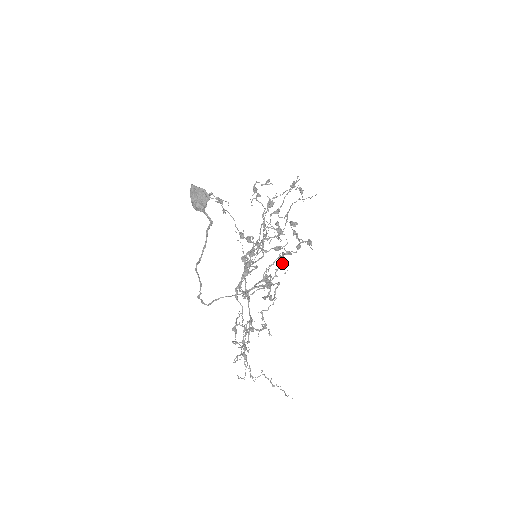
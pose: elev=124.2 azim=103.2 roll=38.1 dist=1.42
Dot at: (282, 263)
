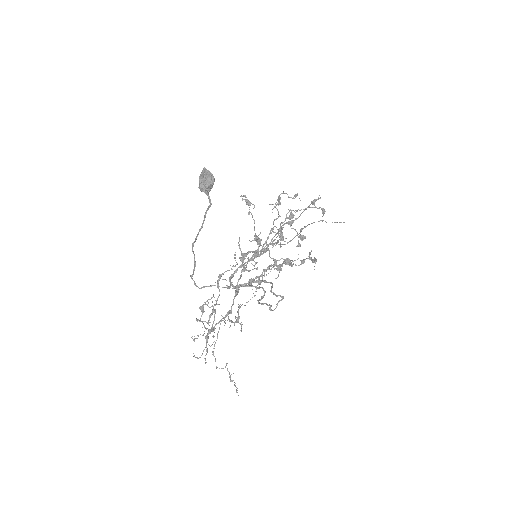
Dot at: (275, 268)
